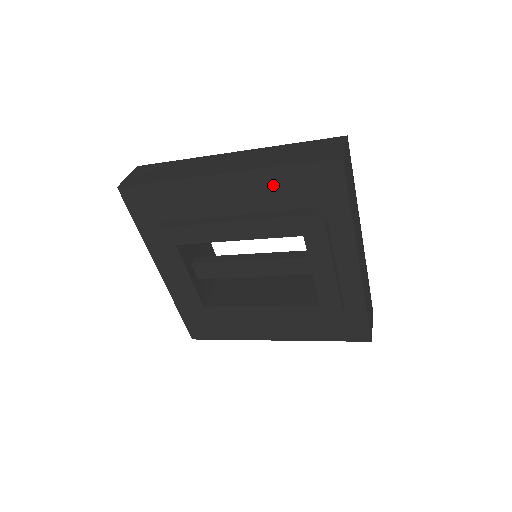
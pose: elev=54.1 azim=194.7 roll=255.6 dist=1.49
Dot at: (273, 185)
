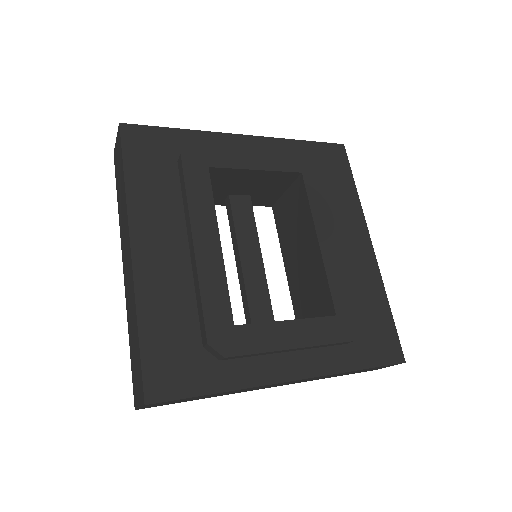
Dot at: occluded
